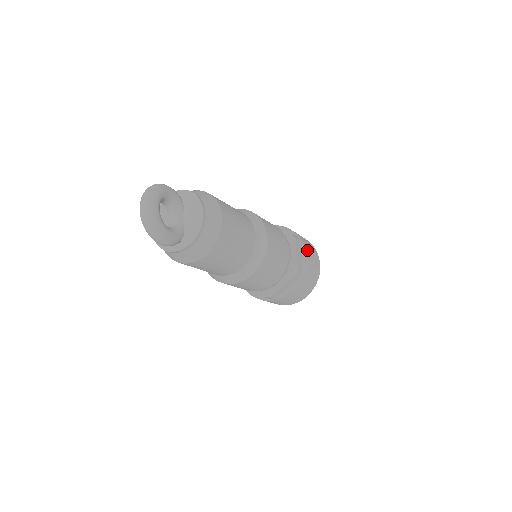
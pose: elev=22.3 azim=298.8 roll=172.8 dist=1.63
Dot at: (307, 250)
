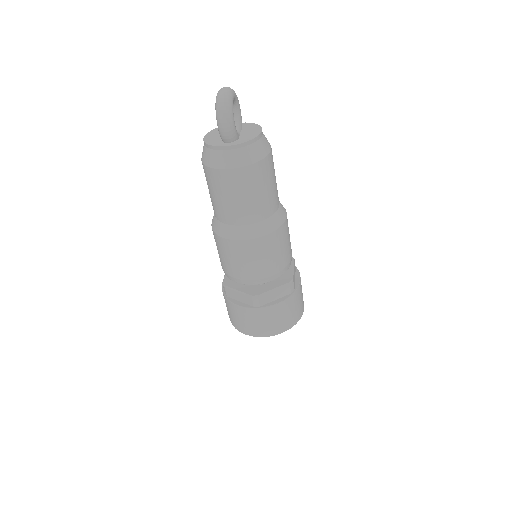
Dot at: occluded
